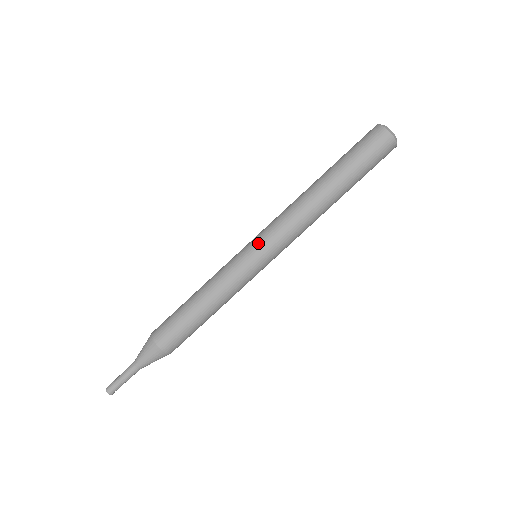
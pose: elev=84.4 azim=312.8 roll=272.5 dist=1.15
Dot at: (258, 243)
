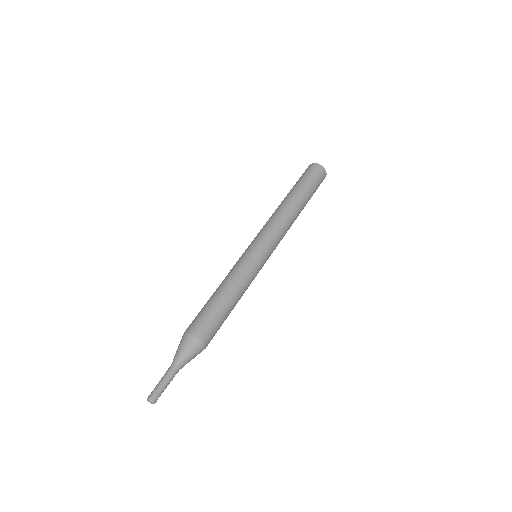
Dot at: occluded
